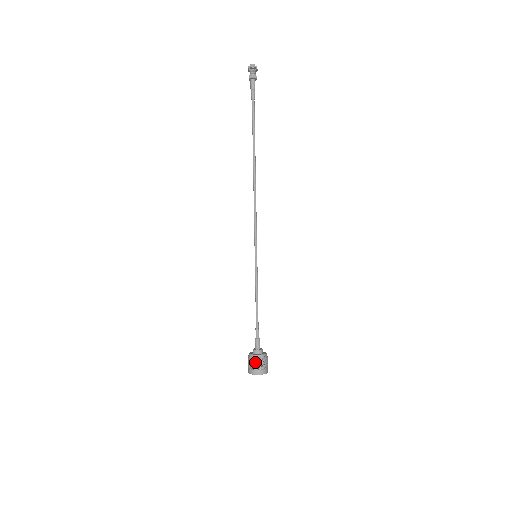
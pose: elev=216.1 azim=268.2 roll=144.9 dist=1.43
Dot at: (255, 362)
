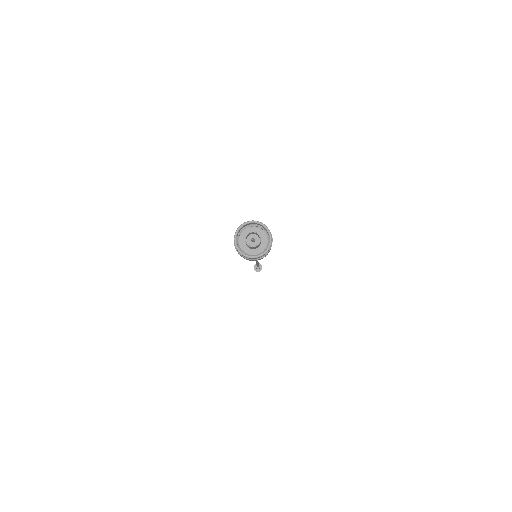
Dot at: occluded
